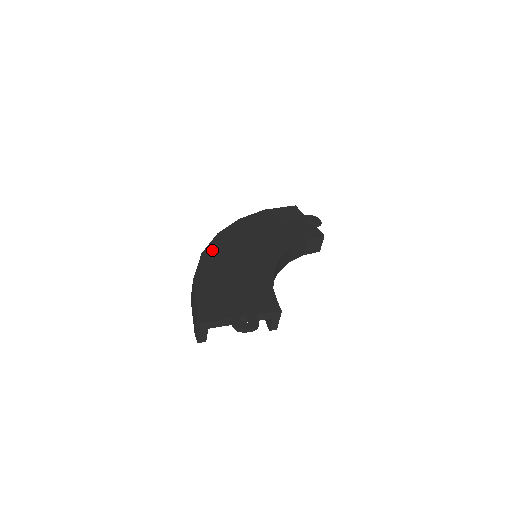
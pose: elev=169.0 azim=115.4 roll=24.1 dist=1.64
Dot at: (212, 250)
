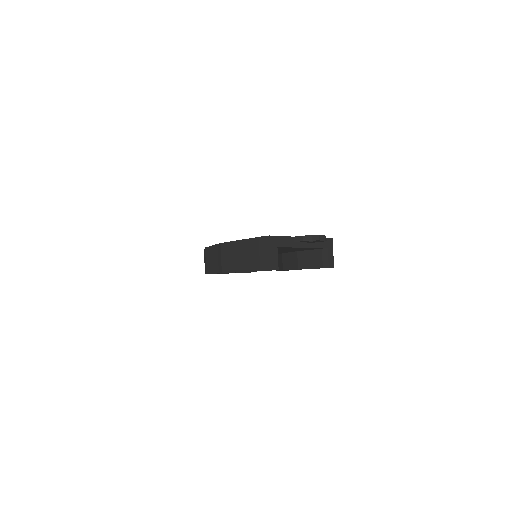
Dot at: occluded
